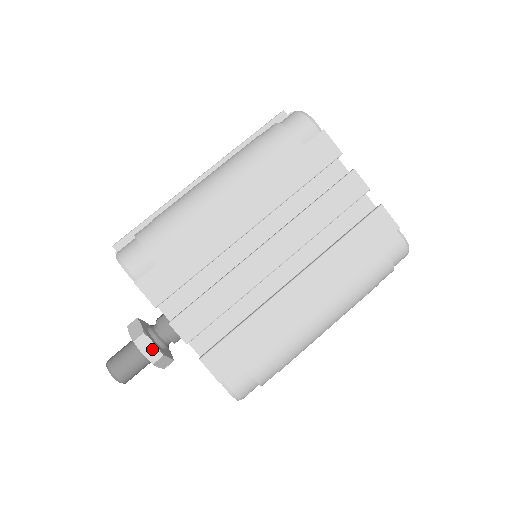
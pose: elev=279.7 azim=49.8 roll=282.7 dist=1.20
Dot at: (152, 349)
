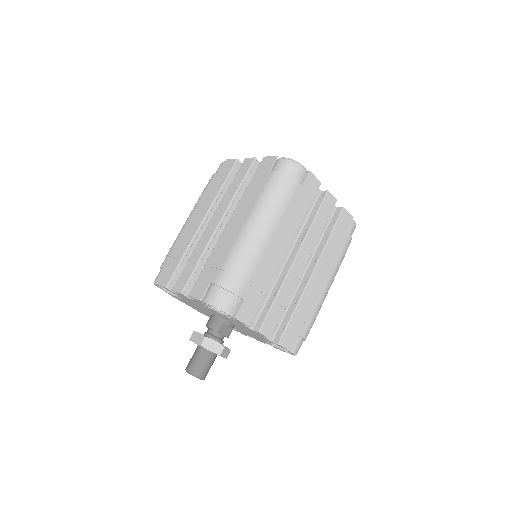
Dot at: (199, 337)
